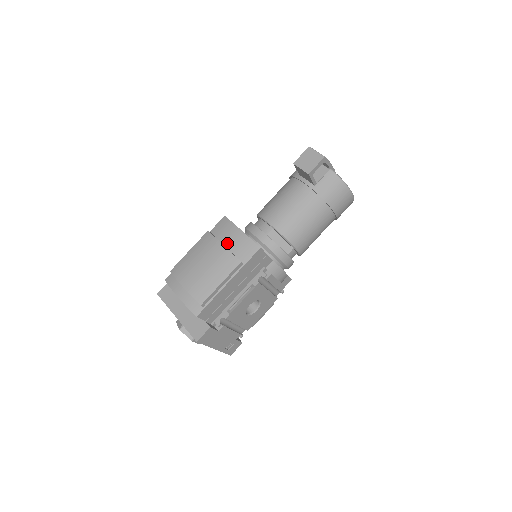
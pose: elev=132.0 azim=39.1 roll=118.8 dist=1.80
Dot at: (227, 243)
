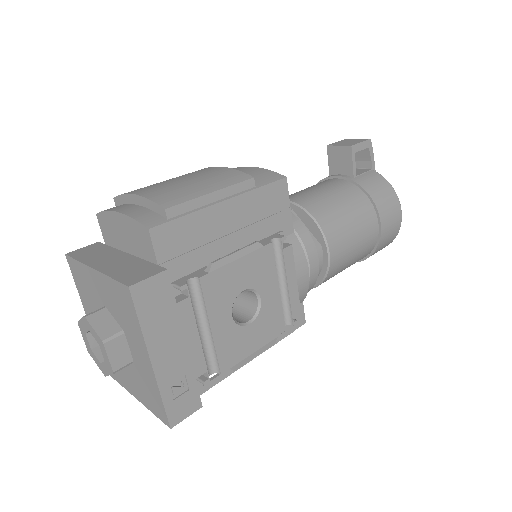
Dot at: occluded
